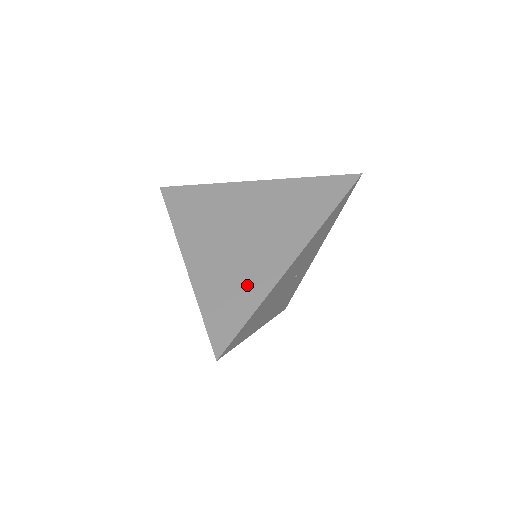
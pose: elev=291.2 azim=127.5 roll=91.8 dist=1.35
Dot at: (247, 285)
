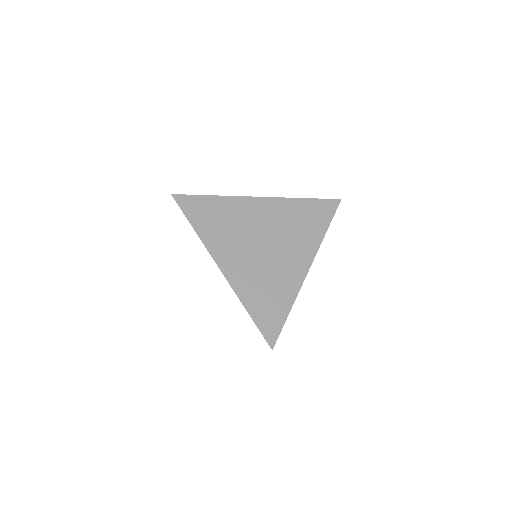
Dot at: (279, 290)
